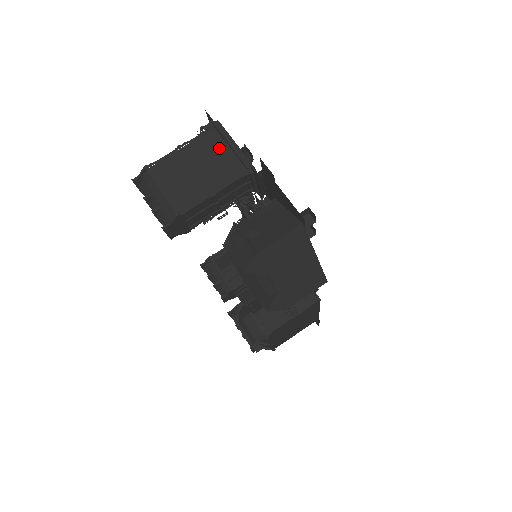
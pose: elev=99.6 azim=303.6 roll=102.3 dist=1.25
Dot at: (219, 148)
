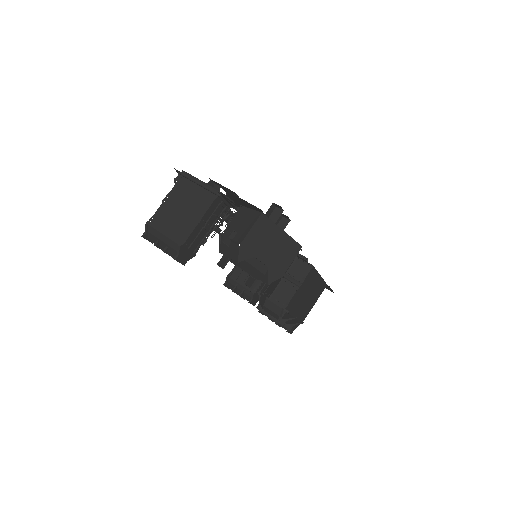
Dot at: (191, 189)
